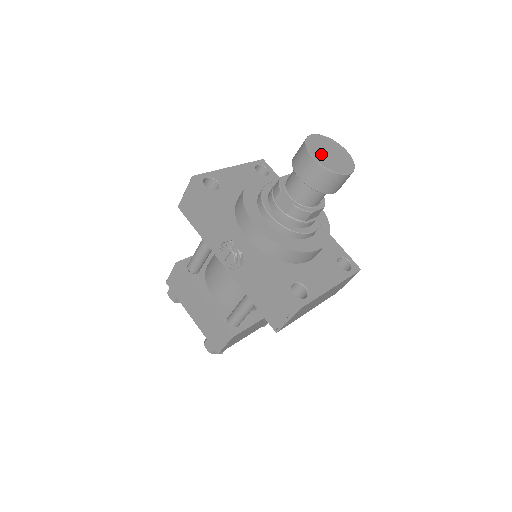
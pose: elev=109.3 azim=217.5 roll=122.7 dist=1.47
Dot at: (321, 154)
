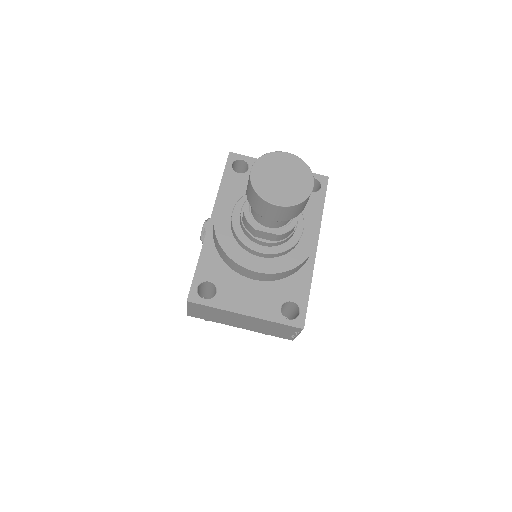
Dot at: (268, 172)
